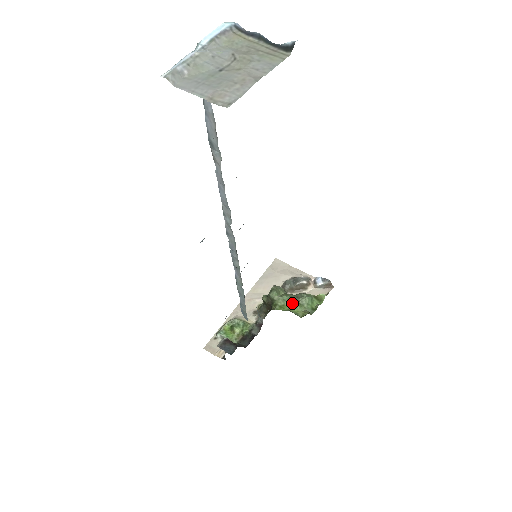
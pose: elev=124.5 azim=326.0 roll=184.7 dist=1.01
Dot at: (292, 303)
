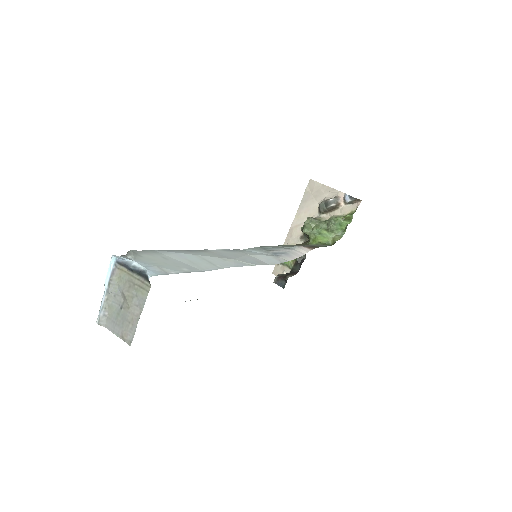
Dot at: (322, 234)
